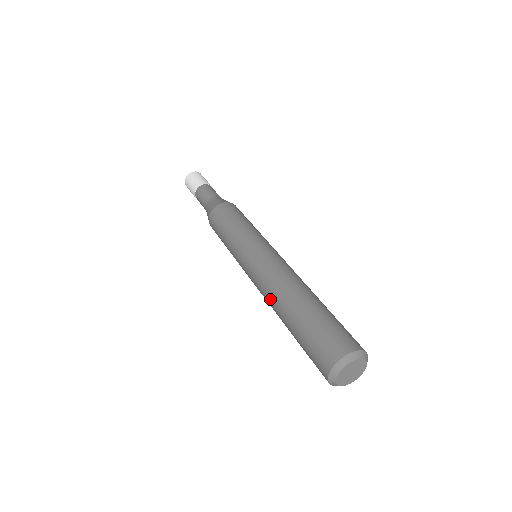
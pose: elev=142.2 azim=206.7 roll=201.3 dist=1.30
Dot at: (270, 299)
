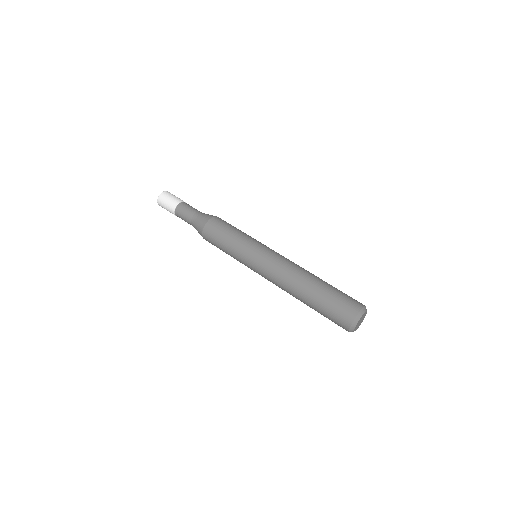
Dot at: (287, 288)
